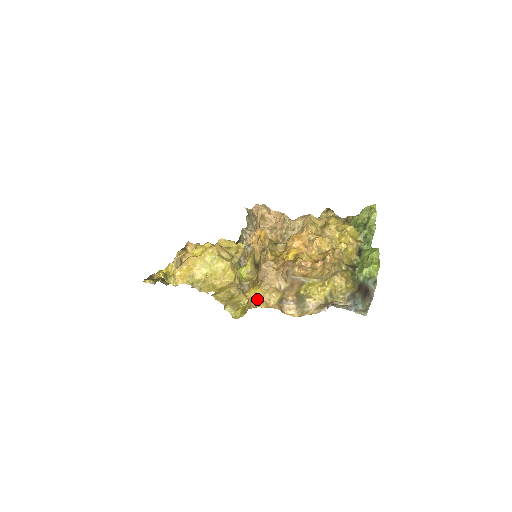
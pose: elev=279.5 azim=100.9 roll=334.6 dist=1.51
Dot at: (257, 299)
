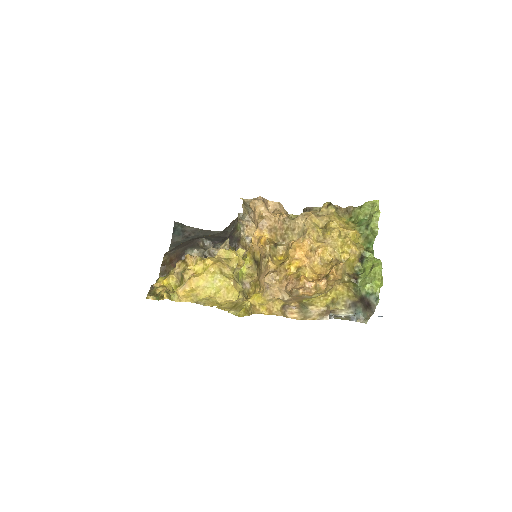
Dot at: (260, 306)
